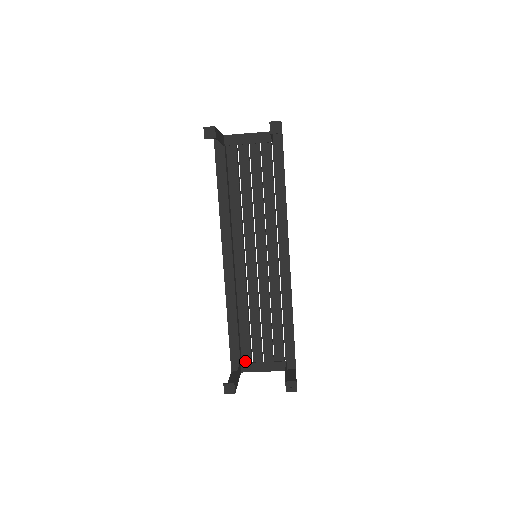
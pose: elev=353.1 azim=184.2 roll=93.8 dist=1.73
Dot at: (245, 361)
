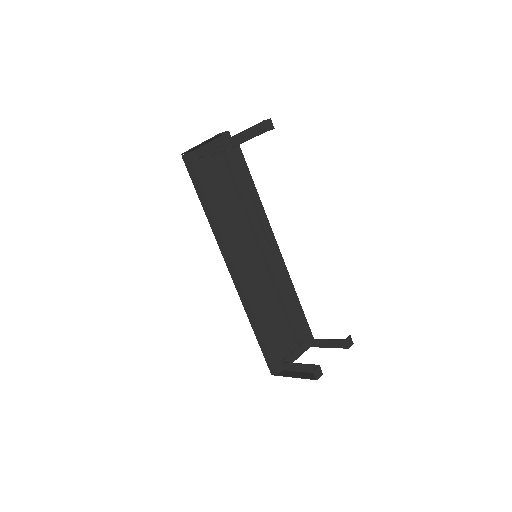
Dot at: (283, 358)
